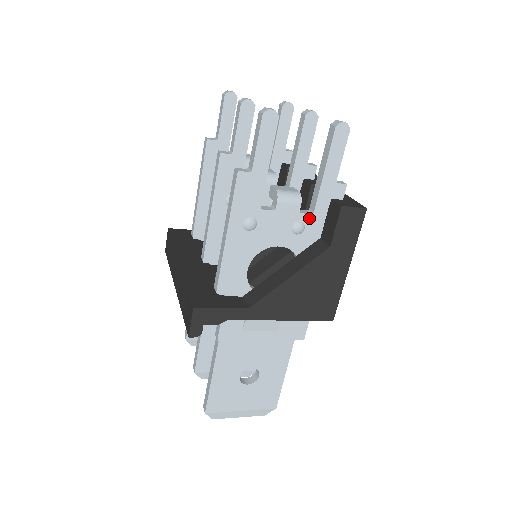
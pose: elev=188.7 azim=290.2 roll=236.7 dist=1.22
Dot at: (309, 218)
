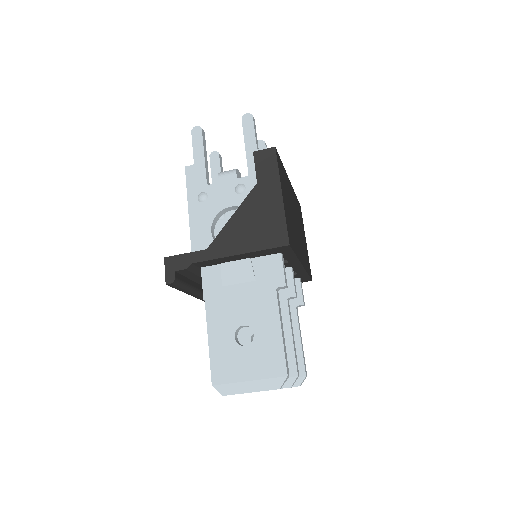
Dot at: (246, 180)
